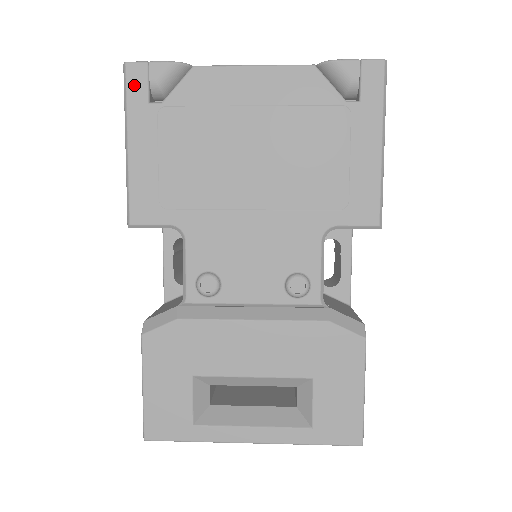
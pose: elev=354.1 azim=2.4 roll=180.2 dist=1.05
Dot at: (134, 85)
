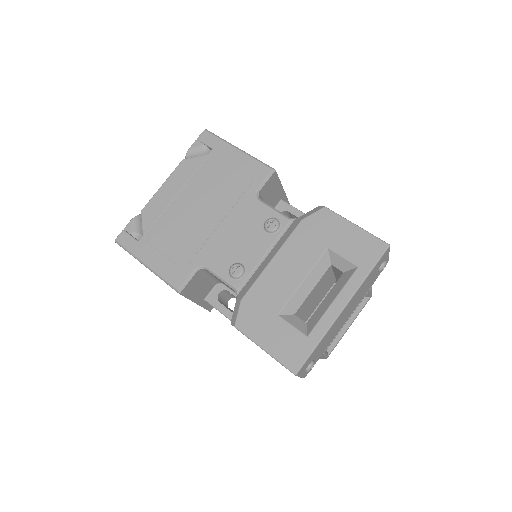
Dot at: (126, 242)
